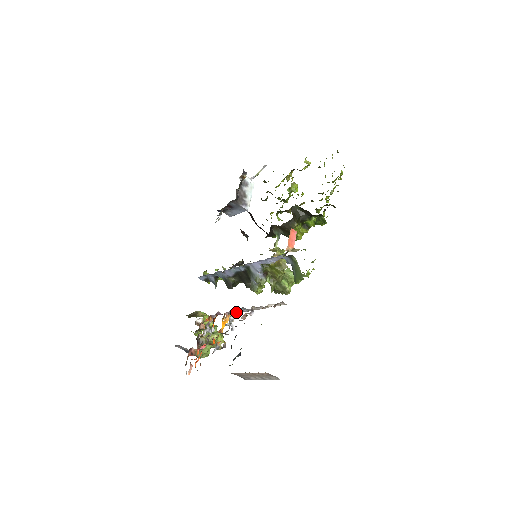
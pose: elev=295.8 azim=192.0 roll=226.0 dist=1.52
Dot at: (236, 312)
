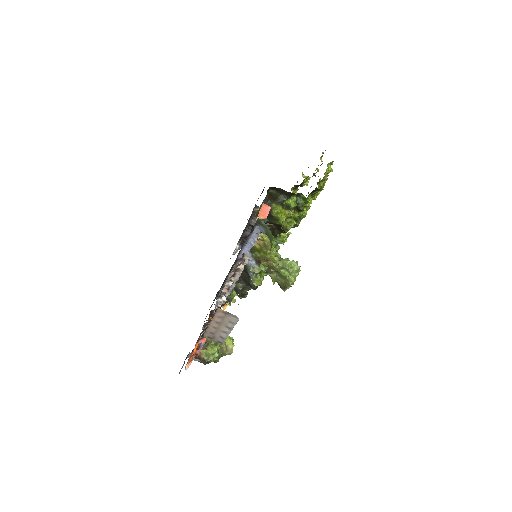
Dot at: (223, 292)
